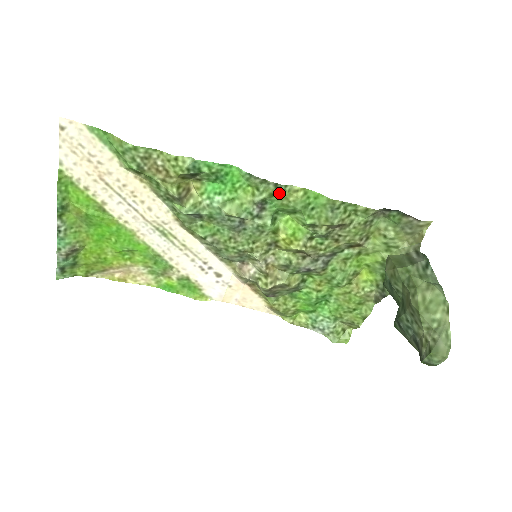
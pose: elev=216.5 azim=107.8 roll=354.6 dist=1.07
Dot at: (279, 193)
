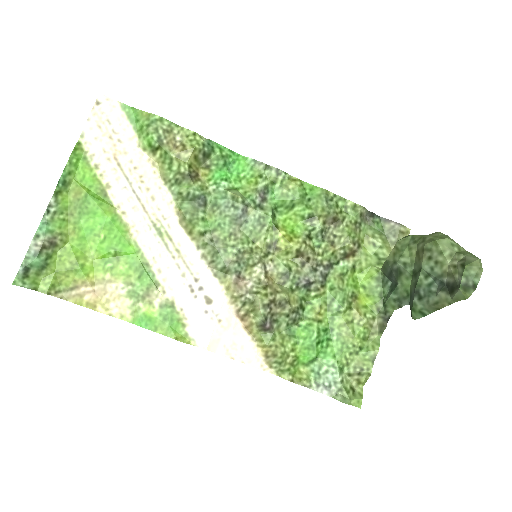
Dot at: (280, 181)
